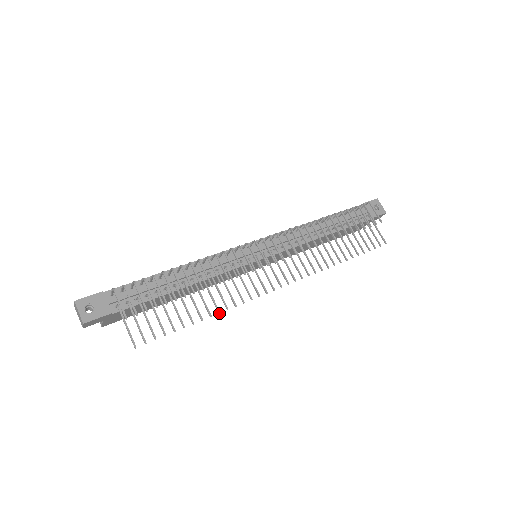
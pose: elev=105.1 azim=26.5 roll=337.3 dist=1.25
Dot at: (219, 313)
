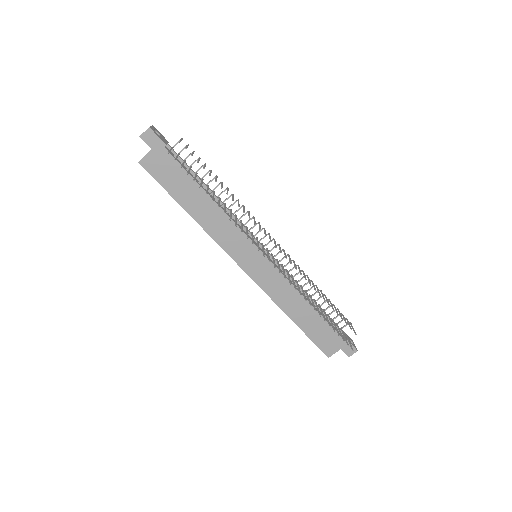
Dot at: occluded
